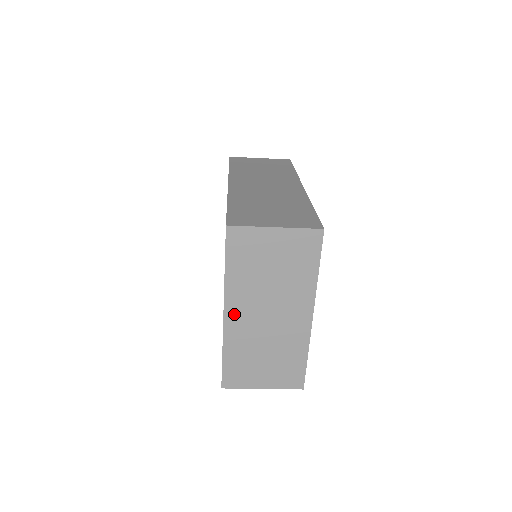
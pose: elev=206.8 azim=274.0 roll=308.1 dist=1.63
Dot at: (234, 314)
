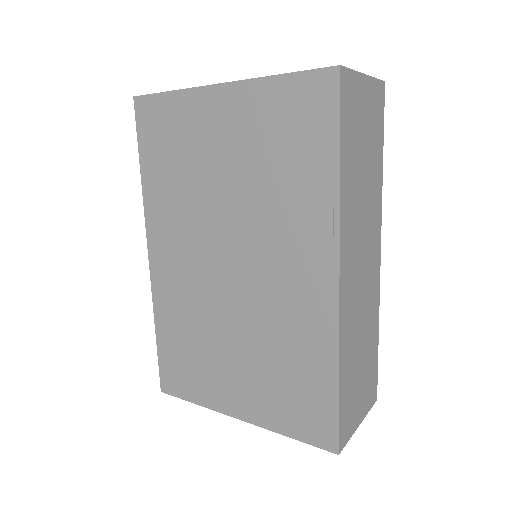
Dot at: occluded
